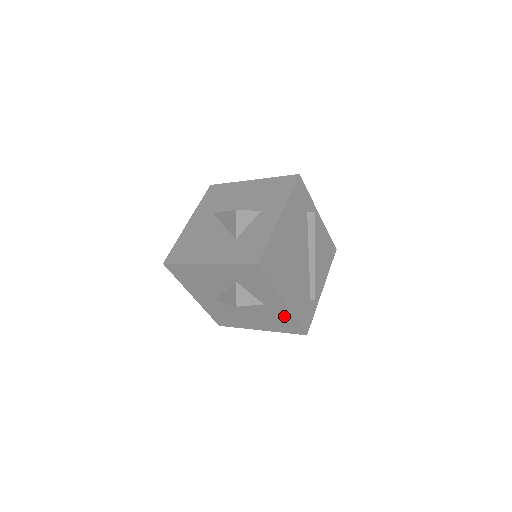
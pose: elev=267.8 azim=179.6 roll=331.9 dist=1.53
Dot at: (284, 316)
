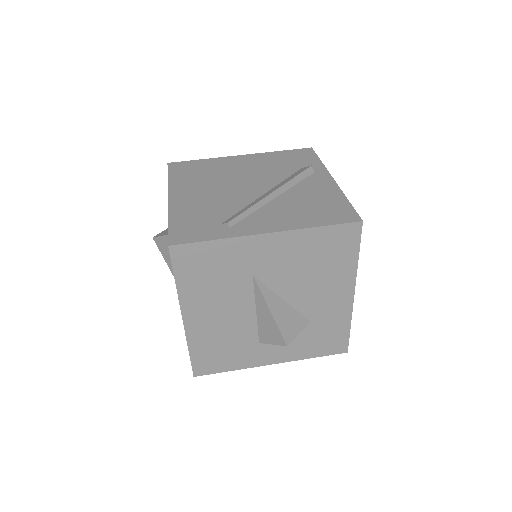
Dot at: occluded
